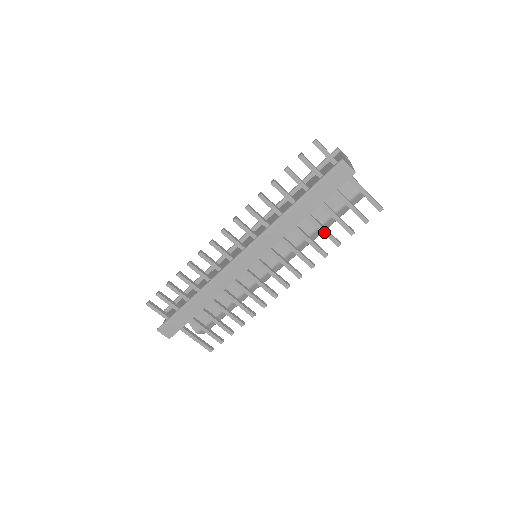
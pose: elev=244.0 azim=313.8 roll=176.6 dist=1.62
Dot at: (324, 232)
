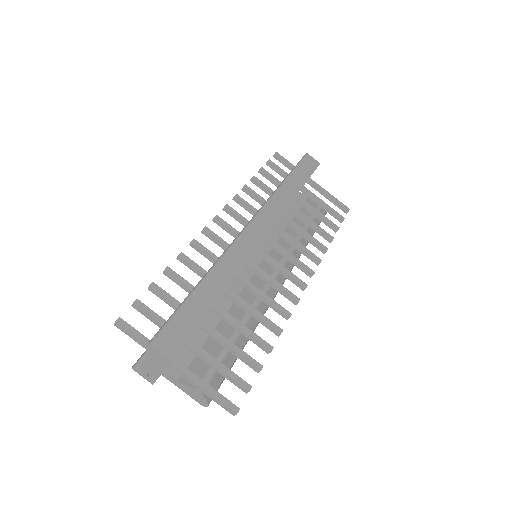
Dot at: (314, 225)
